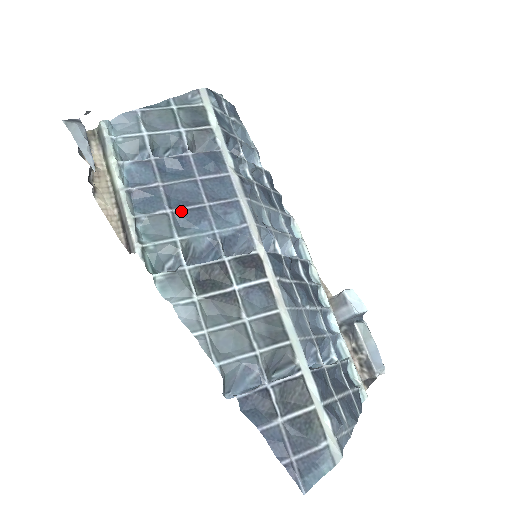
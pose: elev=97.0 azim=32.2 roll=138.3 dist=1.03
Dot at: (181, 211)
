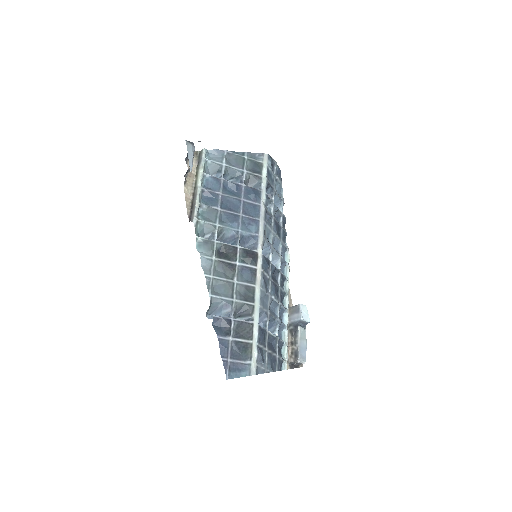
Dot at: (226, 212)
